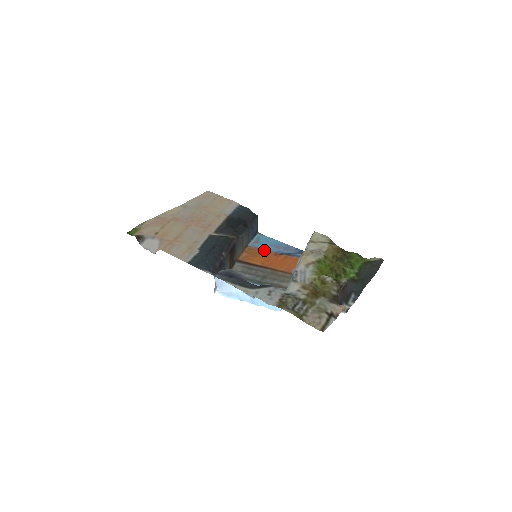
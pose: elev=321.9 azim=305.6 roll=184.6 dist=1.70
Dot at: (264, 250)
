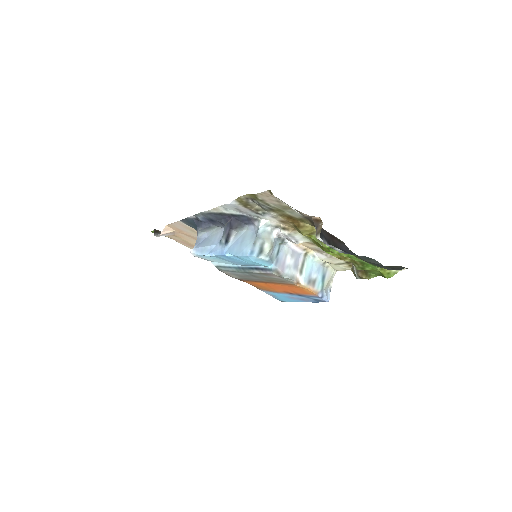
Dot at: (275, 292)
